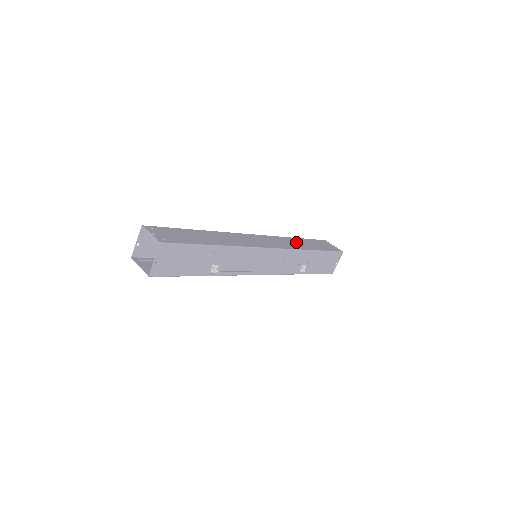
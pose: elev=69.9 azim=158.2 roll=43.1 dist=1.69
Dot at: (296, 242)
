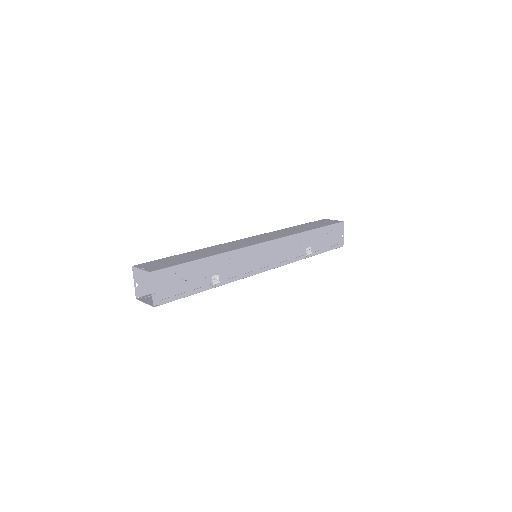
Dot at: (292, 230)
